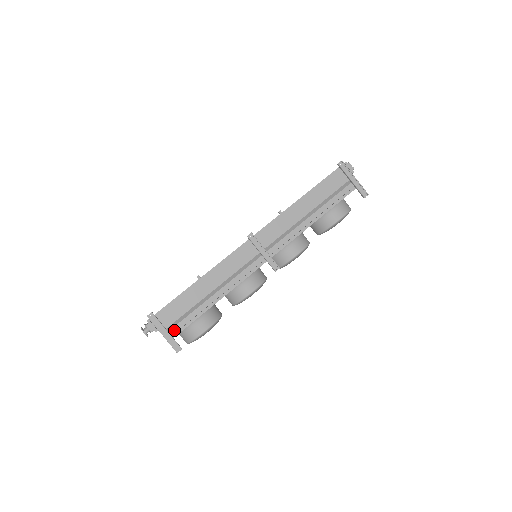
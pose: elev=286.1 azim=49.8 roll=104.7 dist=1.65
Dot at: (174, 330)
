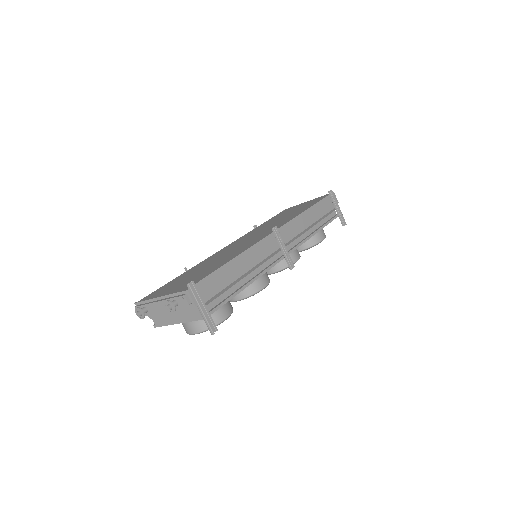
Dot at: (207, 308)
